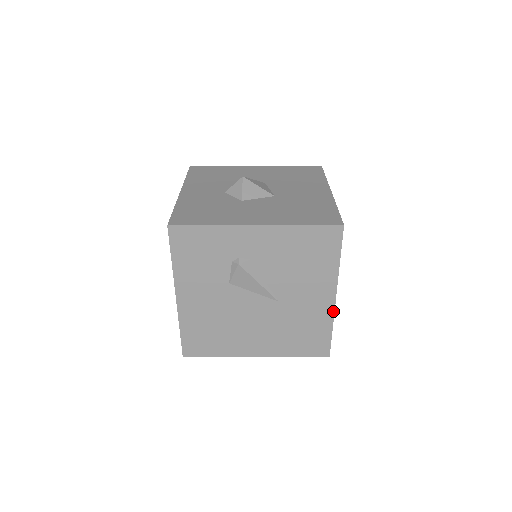
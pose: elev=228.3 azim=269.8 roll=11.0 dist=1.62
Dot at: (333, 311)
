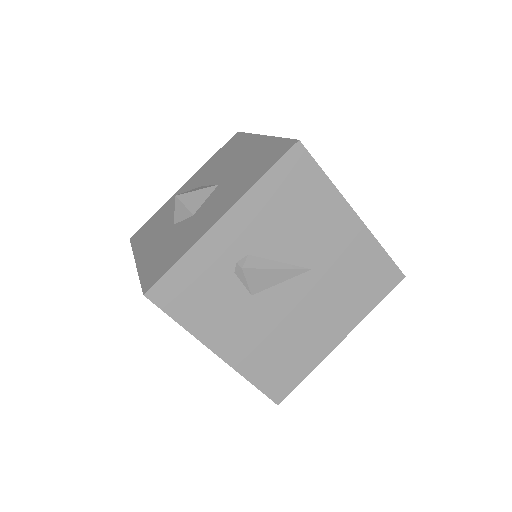
Dot at: (368, 231)
